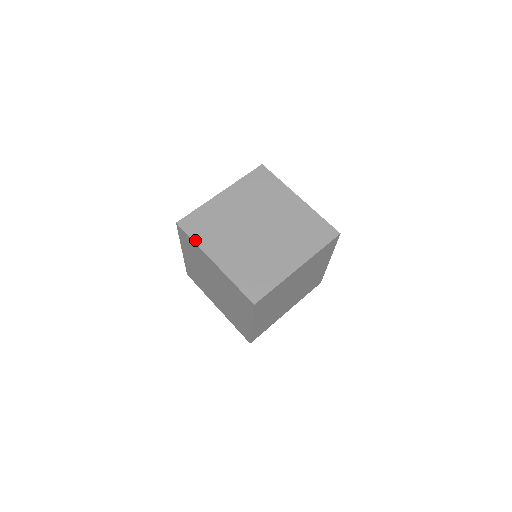
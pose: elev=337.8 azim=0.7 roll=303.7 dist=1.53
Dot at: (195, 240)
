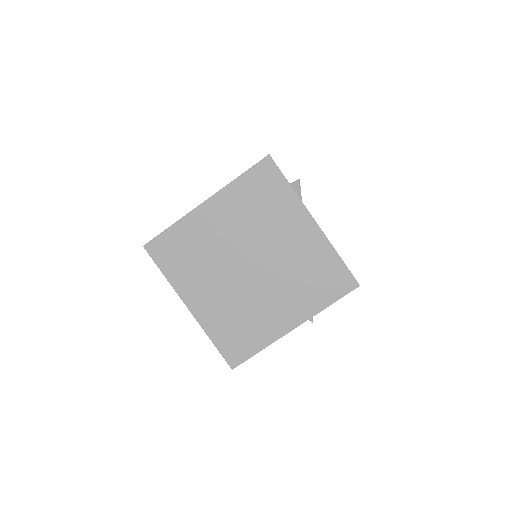
Dot at: occluded
